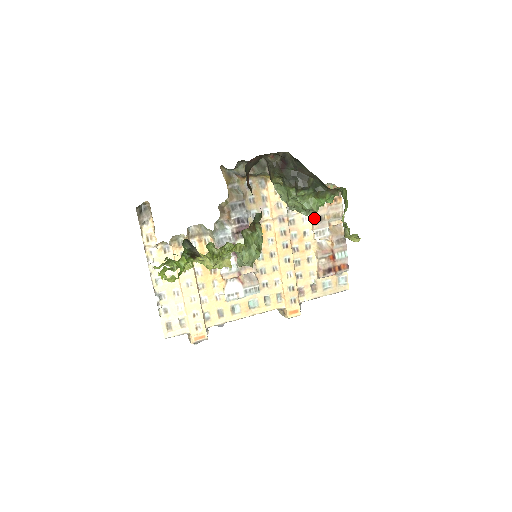
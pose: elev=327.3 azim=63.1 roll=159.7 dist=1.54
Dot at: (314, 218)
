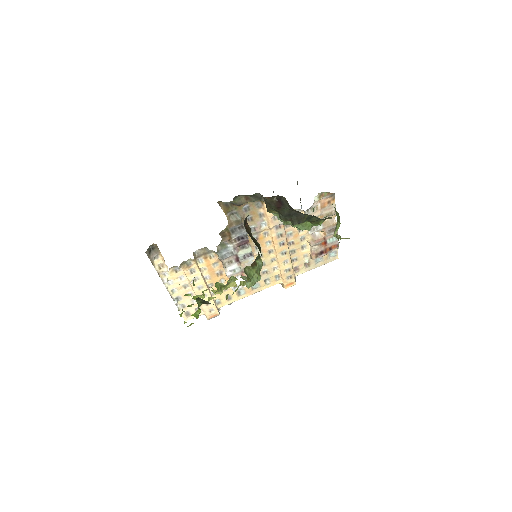
Dot at: occluded
